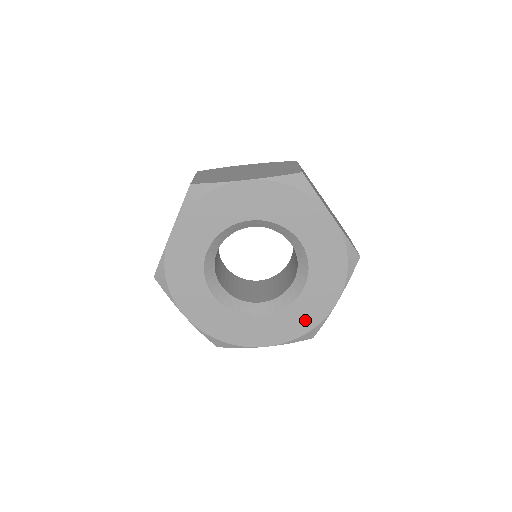
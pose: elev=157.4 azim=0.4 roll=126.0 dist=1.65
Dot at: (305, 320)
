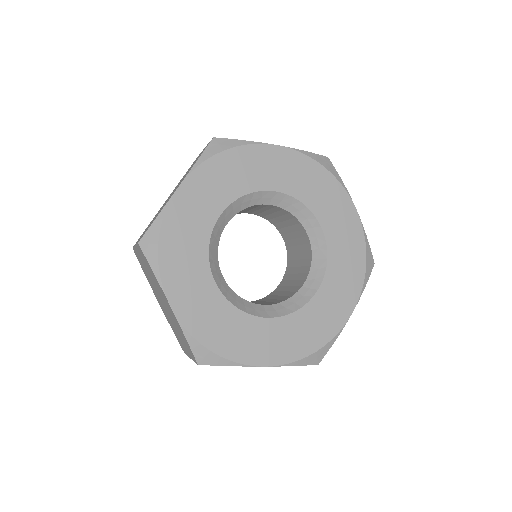
Dot at: (352, 253)
